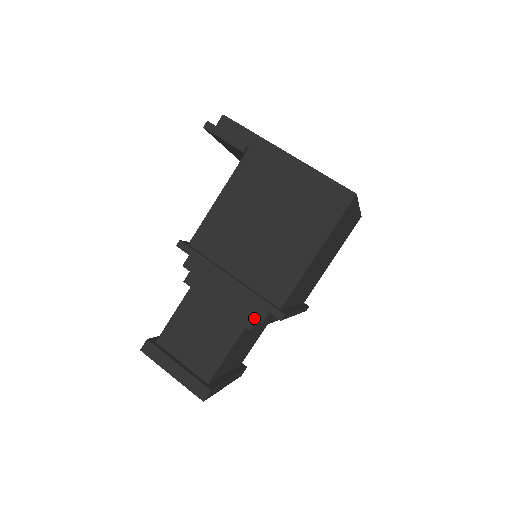
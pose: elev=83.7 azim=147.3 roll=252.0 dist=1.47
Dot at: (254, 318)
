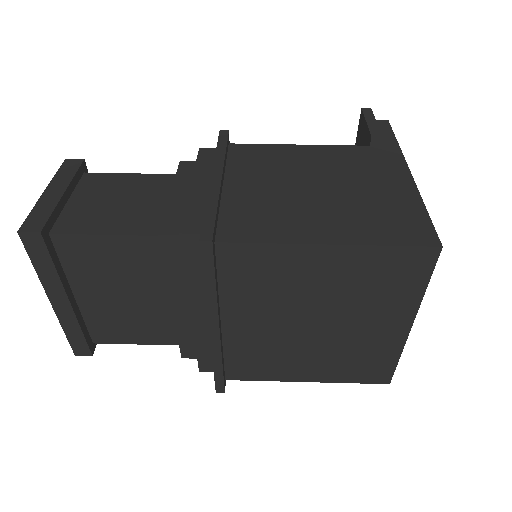
Dot at: occluded
